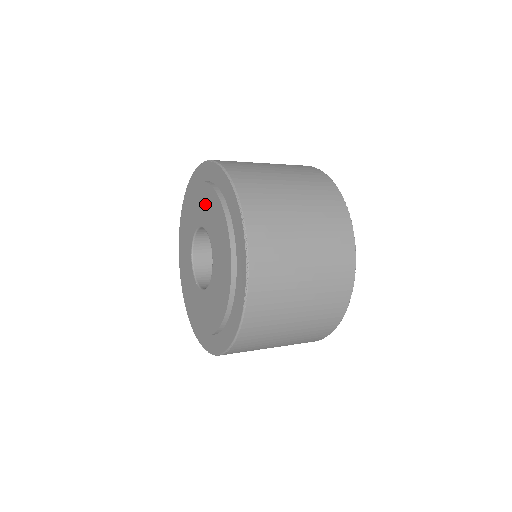
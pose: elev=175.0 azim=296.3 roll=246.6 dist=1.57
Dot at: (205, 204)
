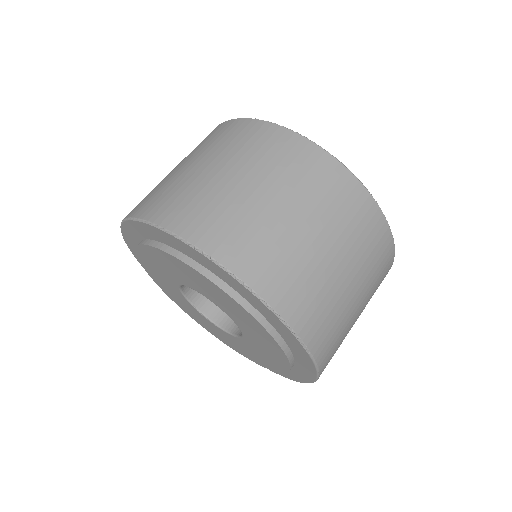
Dot at: (169, 266)
